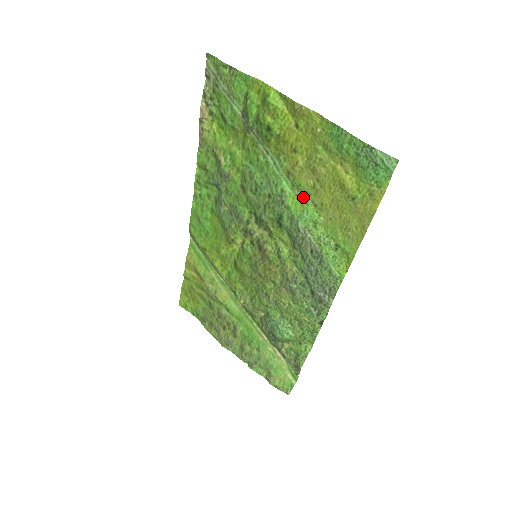
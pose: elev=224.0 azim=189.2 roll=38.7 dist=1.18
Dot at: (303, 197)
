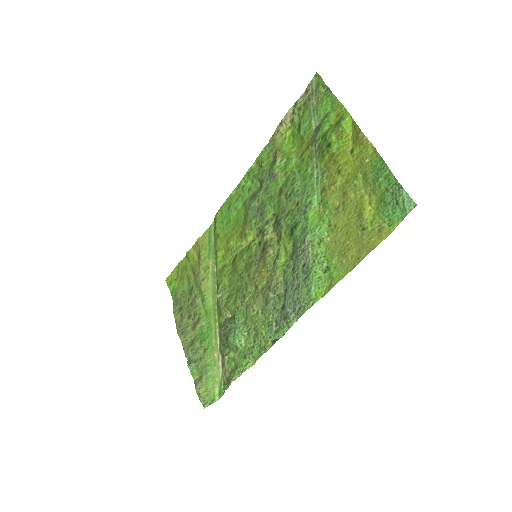
Dot at: (324, 214)
